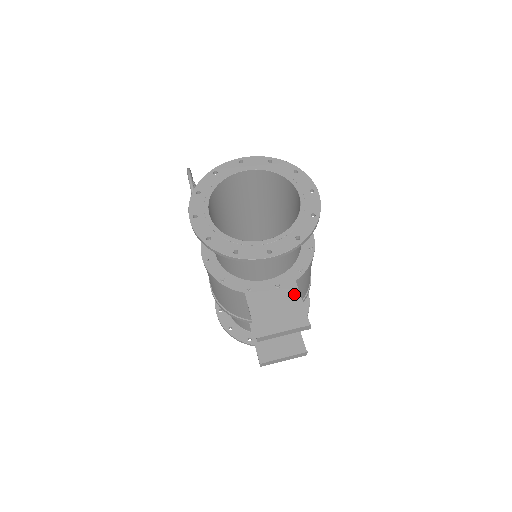
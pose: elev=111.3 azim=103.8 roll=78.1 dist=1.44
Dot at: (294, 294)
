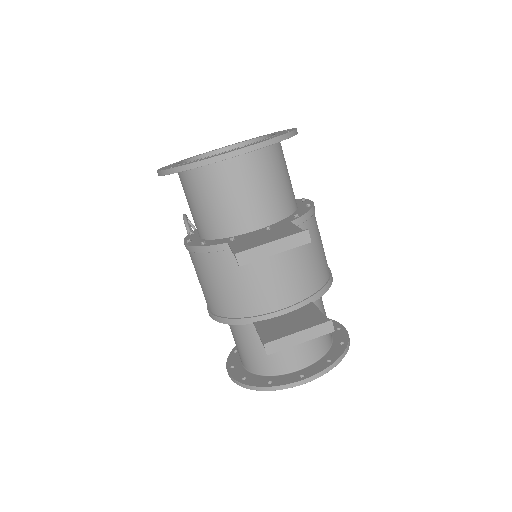
Dot at: (288, 227)
